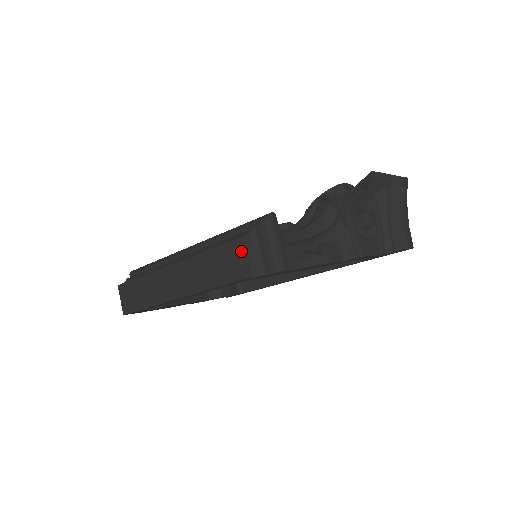
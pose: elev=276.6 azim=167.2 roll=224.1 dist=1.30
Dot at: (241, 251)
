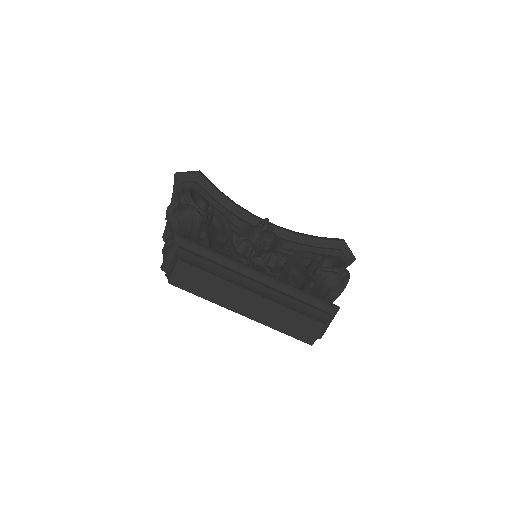
Dot at: occluded
